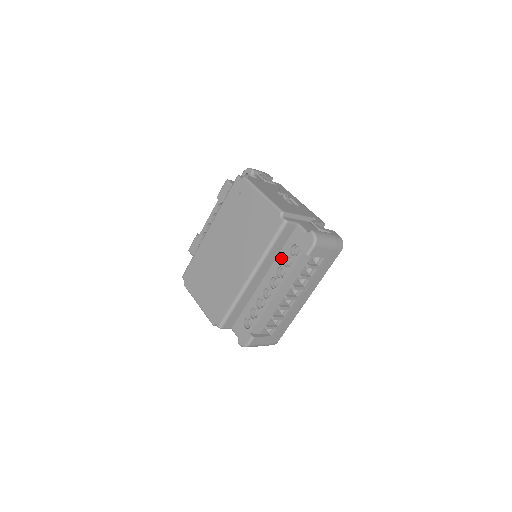
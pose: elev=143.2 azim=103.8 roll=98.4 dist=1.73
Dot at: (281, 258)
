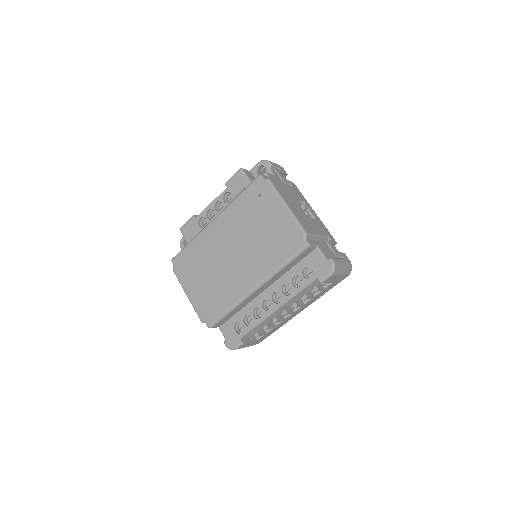
Dot at: (291, 275)
